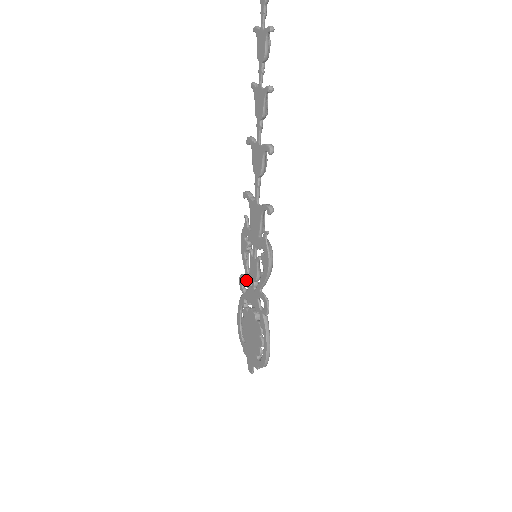
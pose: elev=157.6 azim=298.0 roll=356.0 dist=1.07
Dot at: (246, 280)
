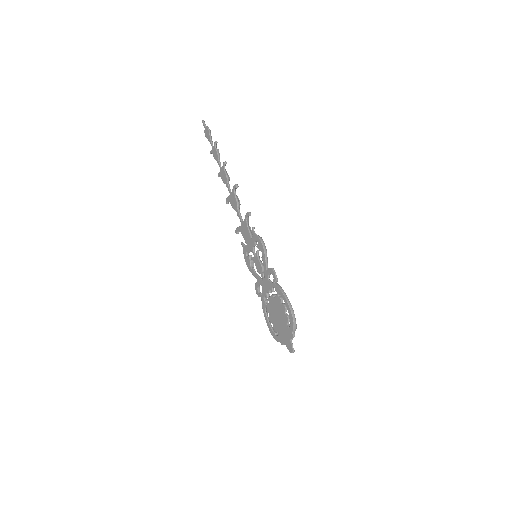
Dot at: (258, 282)
